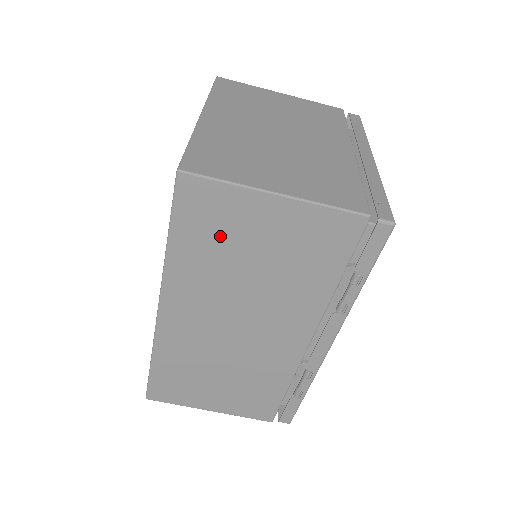
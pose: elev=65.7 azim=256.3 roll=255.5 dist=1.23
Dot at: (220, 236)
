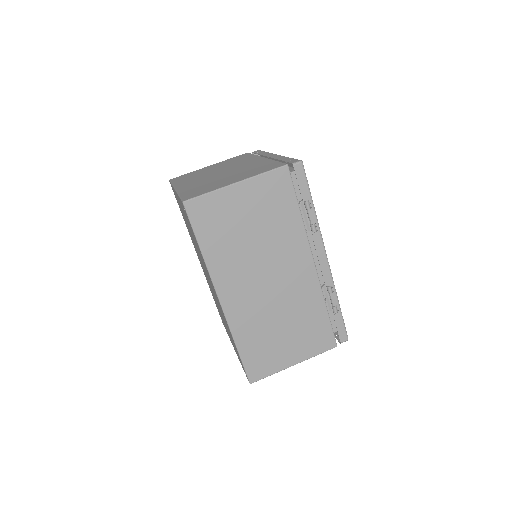
Dot at: (224, 226)
